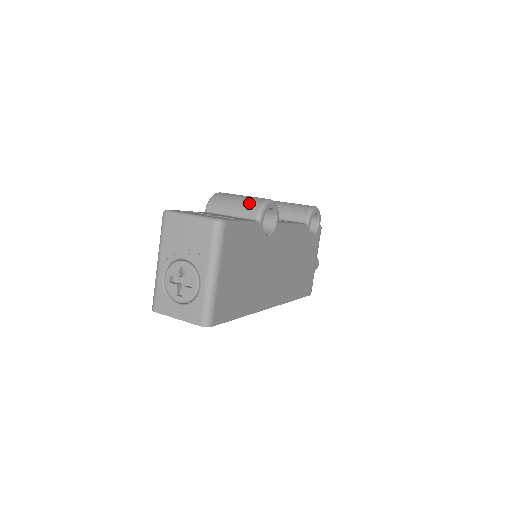
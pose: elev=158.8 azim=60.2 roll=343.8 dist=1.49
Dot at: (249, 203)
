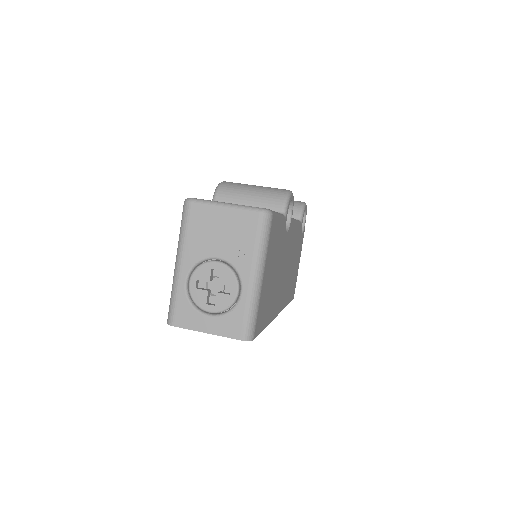
Dot at: (269, 194)
